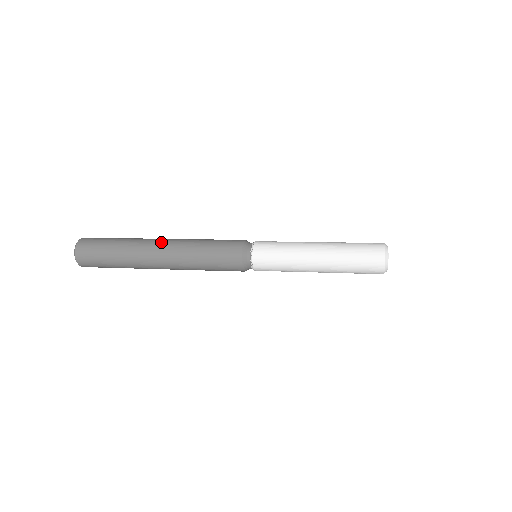
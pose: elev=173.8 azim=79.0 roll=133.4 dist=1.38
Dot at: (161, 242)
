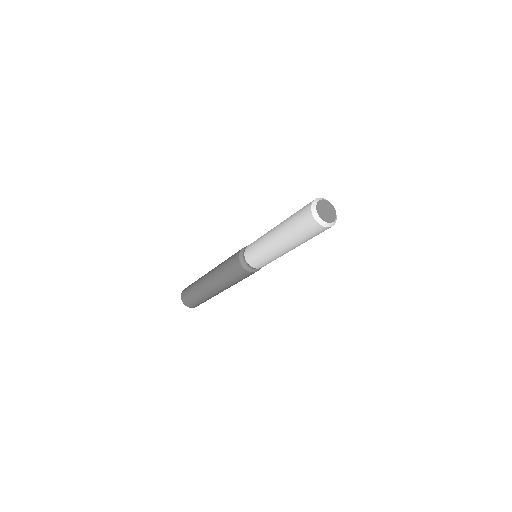
Dot at: occluded
